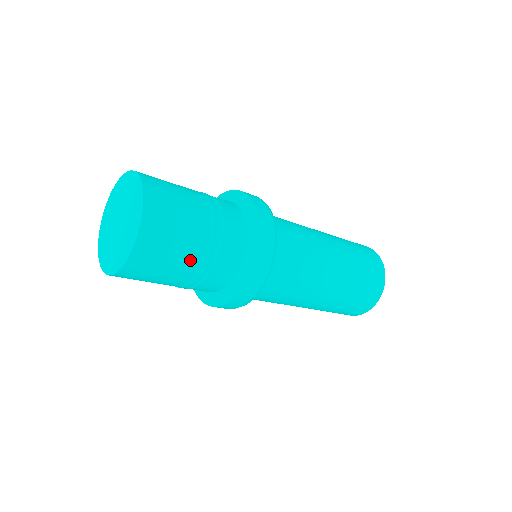
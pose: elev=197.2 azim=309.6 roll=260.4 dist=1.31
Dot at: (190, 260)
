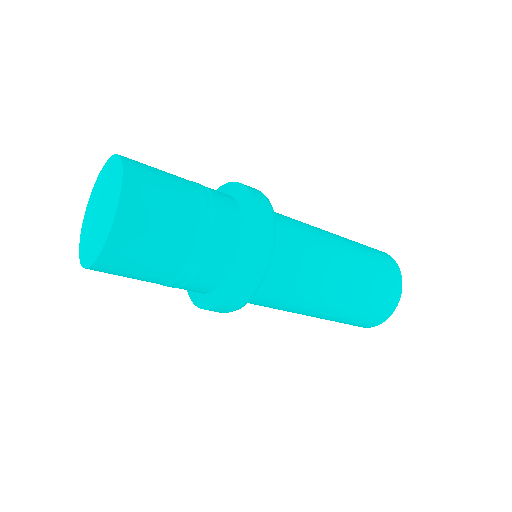
Dot at: (187, 195)
